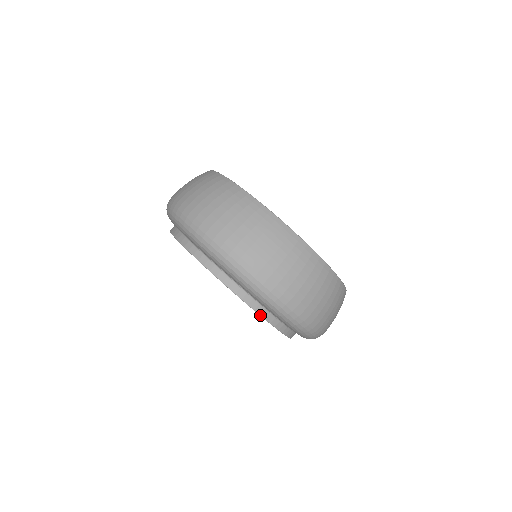
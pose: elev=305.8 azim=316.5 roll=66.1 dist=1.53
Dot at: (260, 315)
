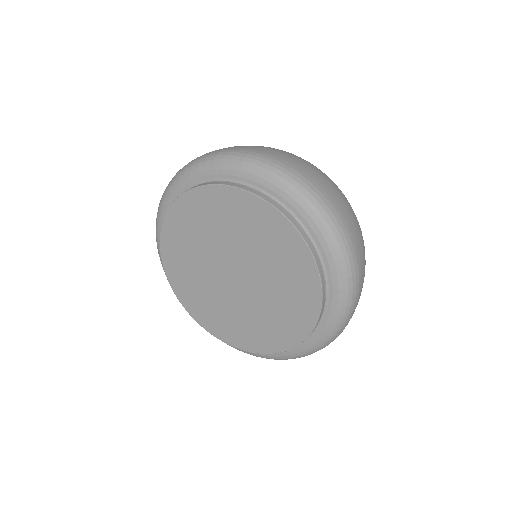
Dot at: (320, 277)
